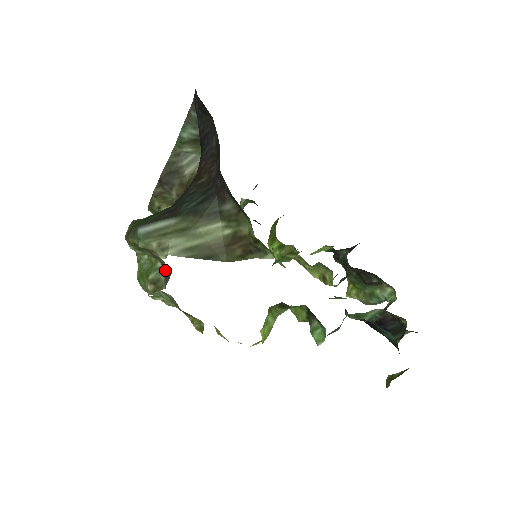
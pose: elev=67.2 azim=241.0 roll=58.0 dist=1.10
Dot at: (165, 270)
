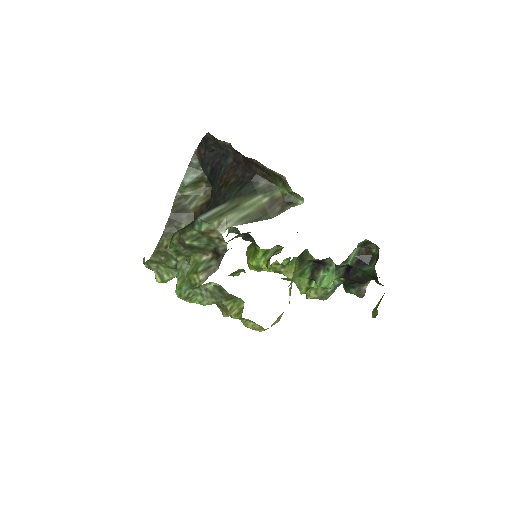
Dot at: (219, 250)
